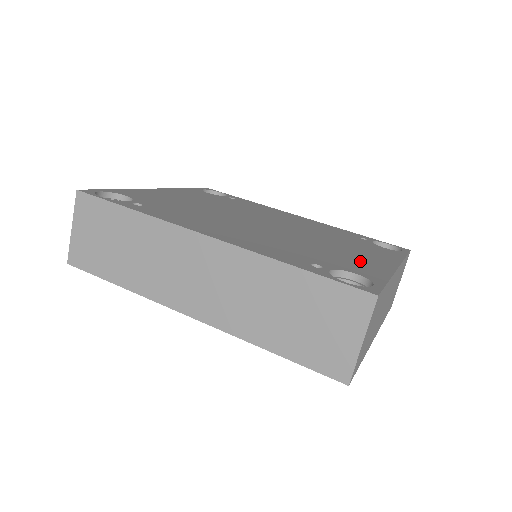
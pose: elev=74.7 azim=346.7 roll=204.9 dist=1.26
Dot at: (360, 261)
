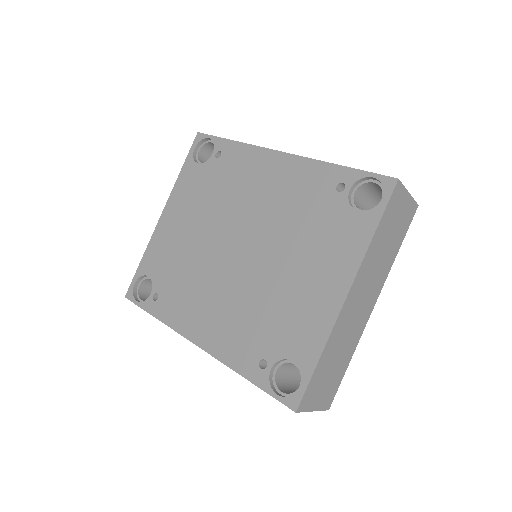
Dot at: (307, 311)
